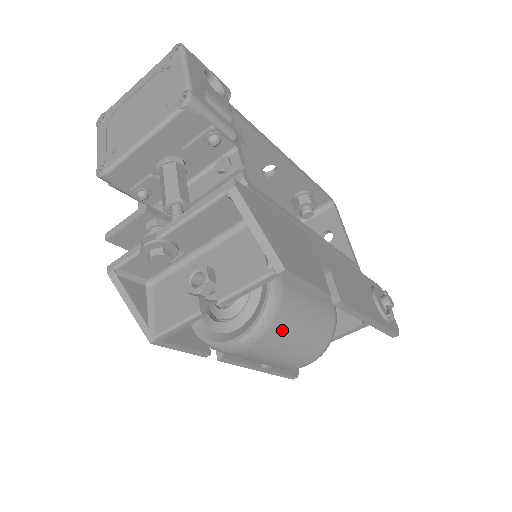
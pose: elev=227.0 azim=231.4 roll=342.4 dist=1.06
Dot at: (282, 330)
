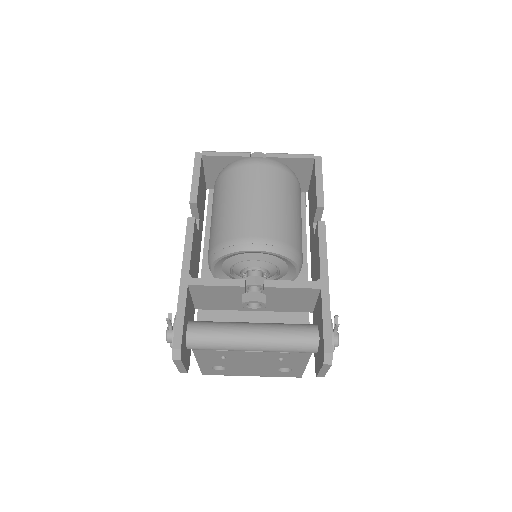
Dot at: (284, 183)
